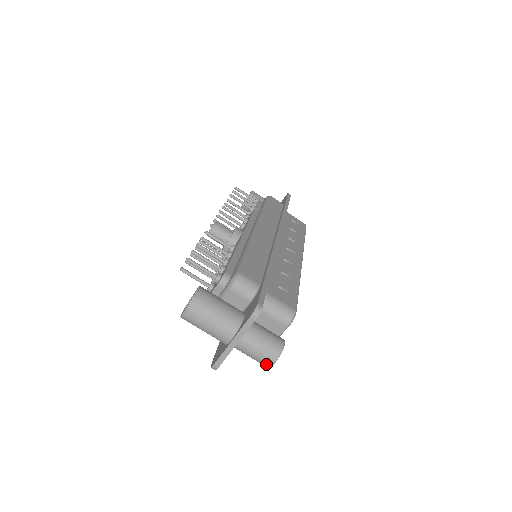
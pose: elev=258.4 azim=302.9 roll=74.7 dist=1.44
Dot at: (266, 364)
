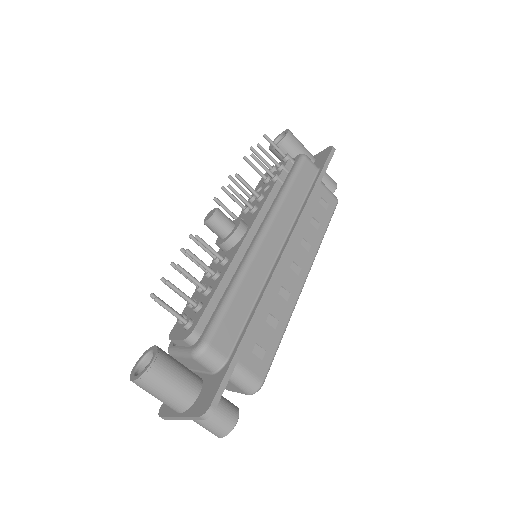
Dot at: (213, 433)
